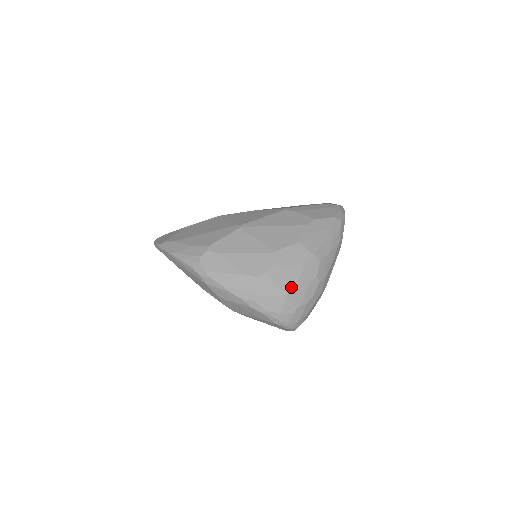
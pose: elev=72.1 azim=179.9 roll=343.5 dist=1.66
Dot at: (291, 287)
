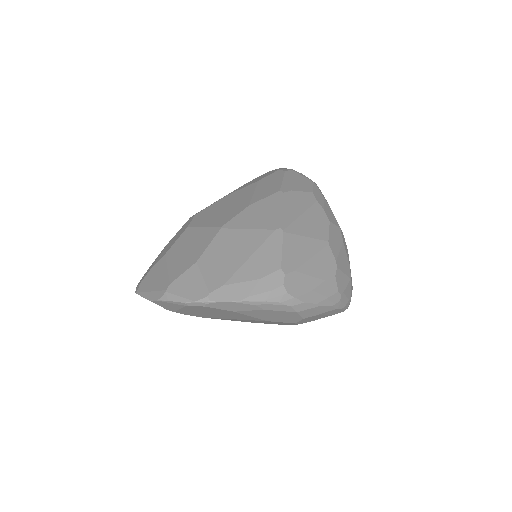
Dot at: (349, 269)
